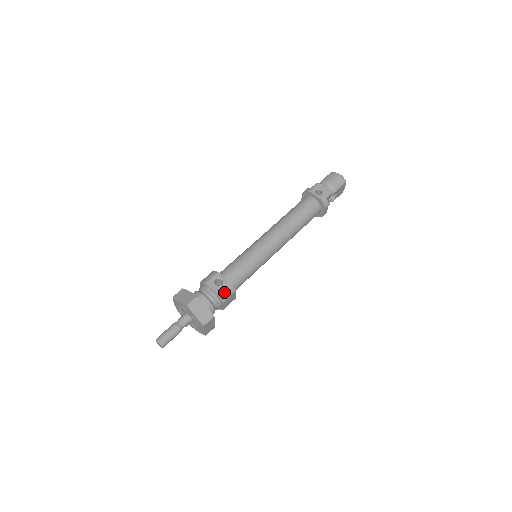
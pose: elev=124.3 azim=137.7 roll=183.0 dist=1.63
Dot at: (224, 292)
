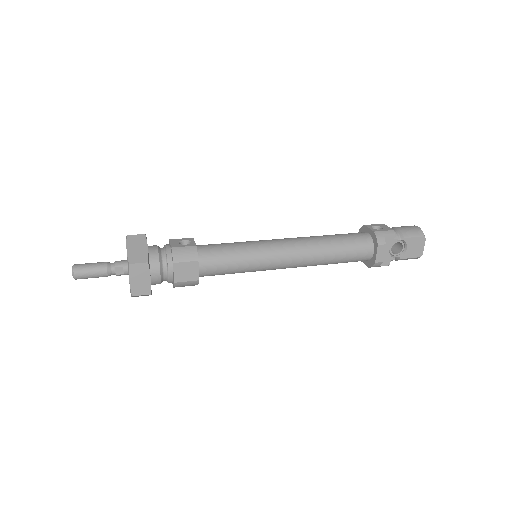
Dot at: (182, 251)
